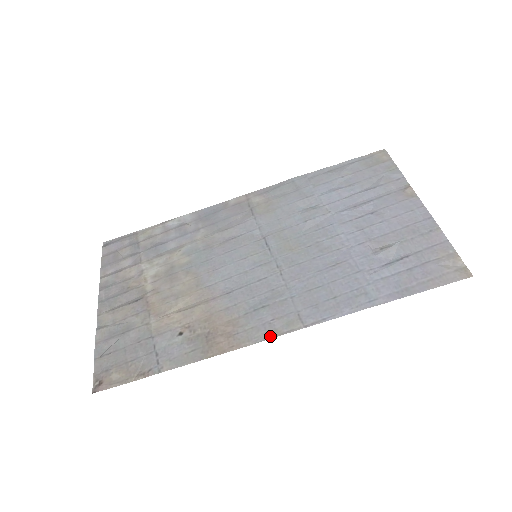
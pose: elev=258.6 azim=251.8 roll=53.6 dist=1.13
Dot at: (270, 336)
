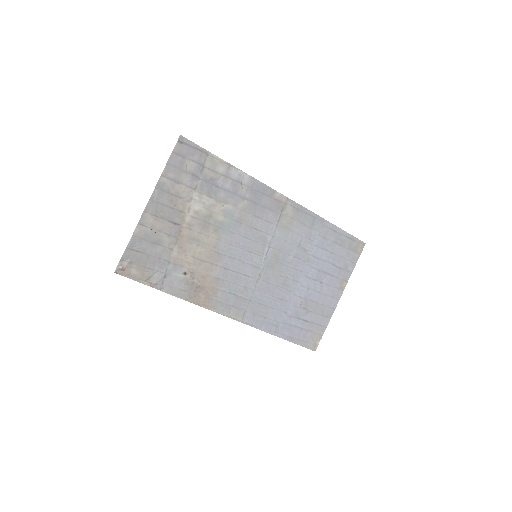
Dot at: (225, 314)
